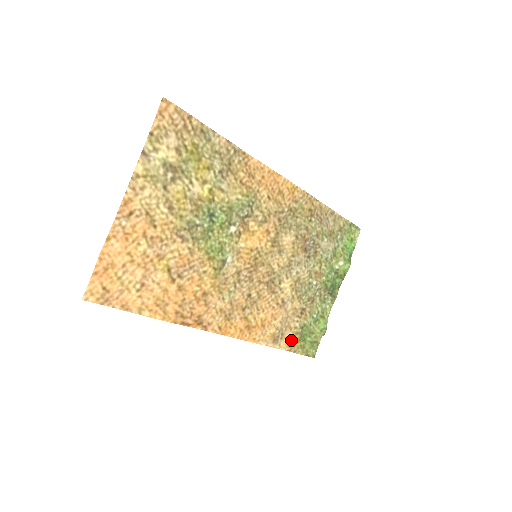
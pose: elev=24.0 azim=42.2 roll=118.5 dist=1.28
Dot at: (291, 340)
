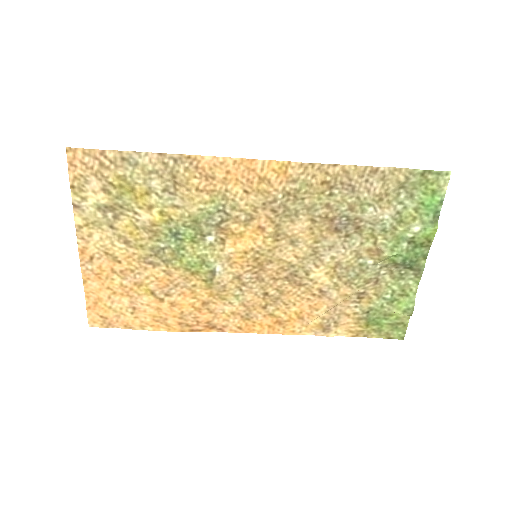
Dot at: (353, 326)
